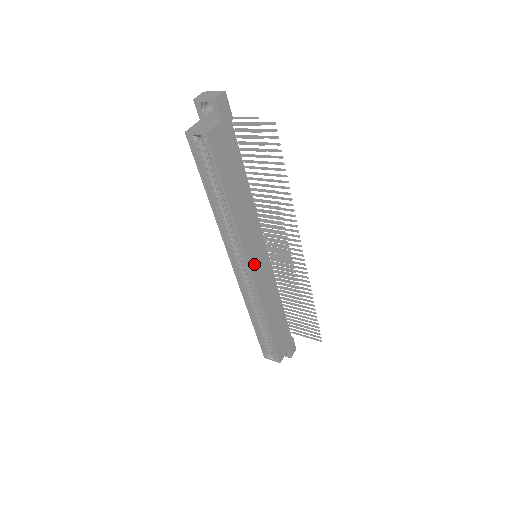
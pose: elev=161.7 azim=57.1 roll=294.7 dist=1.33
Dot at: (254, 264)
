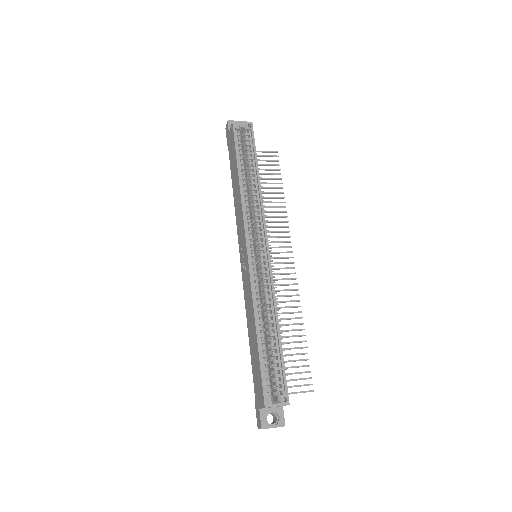
Dot at: occluded
